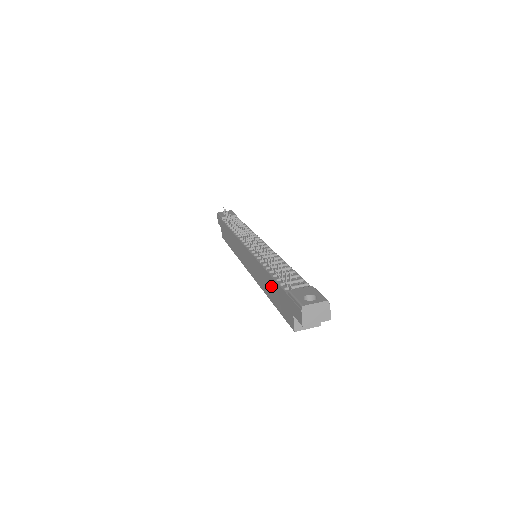
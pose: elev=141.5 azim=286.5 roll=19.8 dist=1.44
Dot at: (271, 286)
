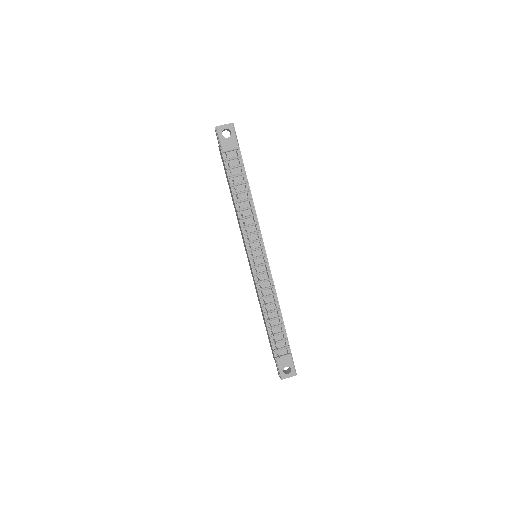
Dot at: (265, 323)
